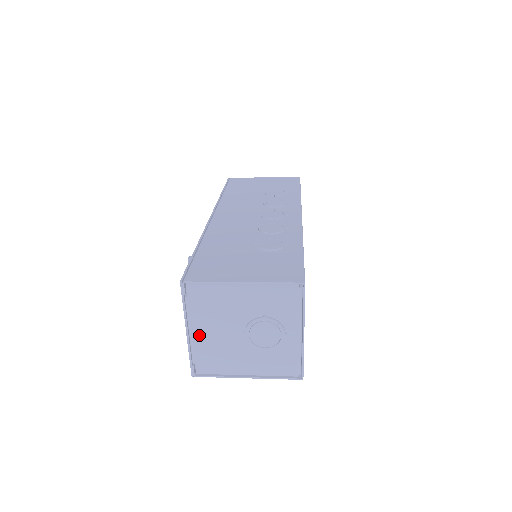
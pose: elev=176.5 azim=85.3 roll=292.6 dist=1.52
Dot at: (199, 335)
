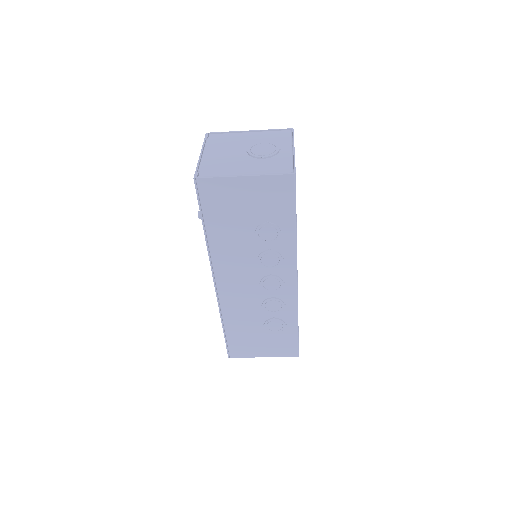
Dot at: (210, 155)
